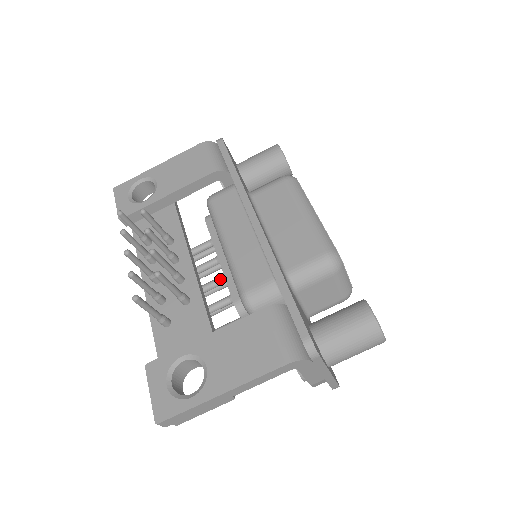
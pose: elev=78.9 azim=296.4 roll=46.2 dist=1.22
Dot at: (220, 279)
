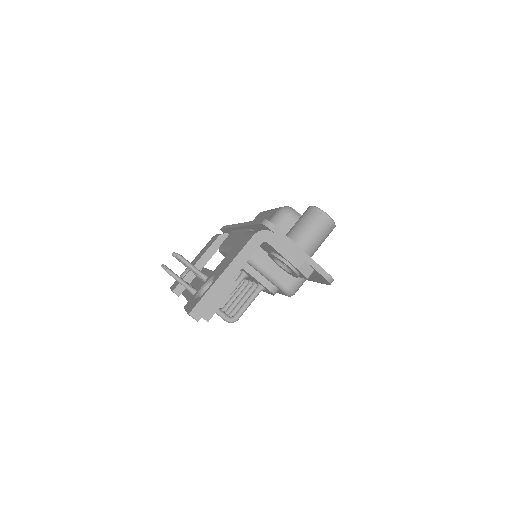
Dot at: occluded
